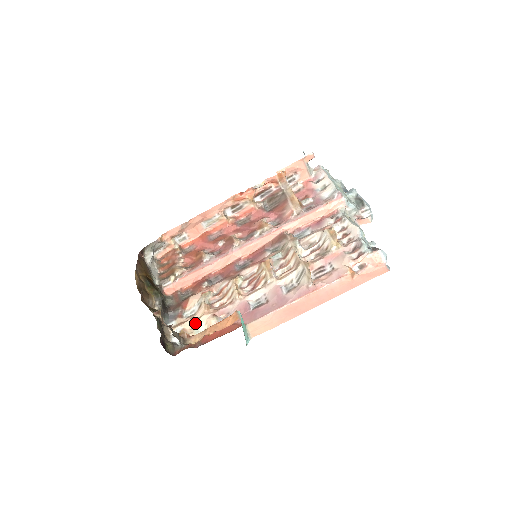
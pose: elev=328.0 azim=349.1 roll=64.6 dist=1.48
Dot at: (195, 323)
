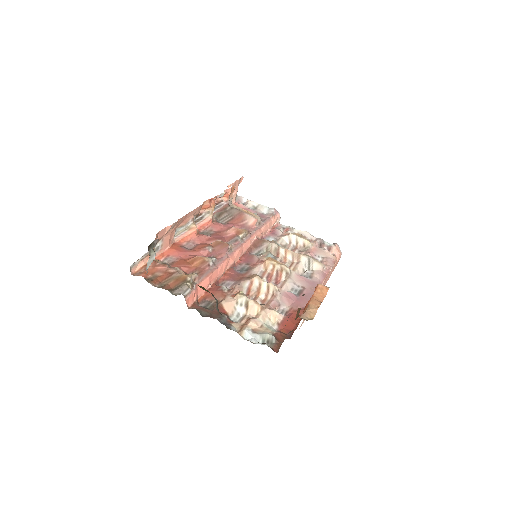
Dot at: (260, 320)
